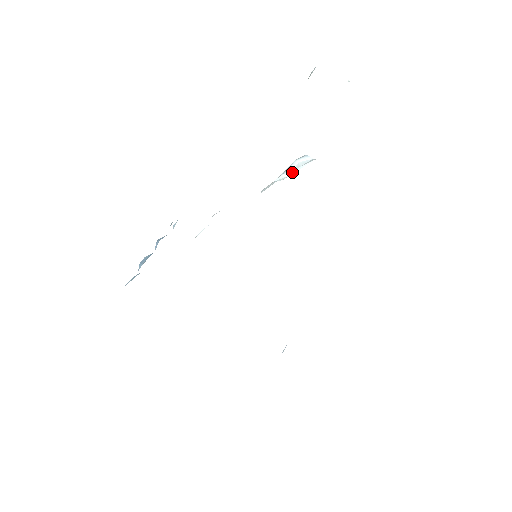
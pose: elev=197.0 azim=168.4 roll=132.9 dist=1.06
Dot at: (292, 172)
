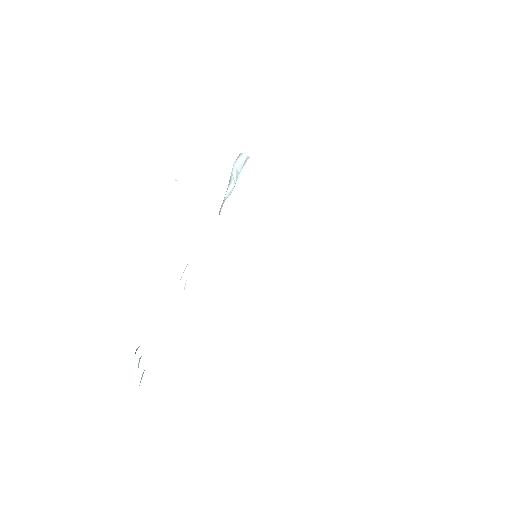
Dot at: (235, 181)
